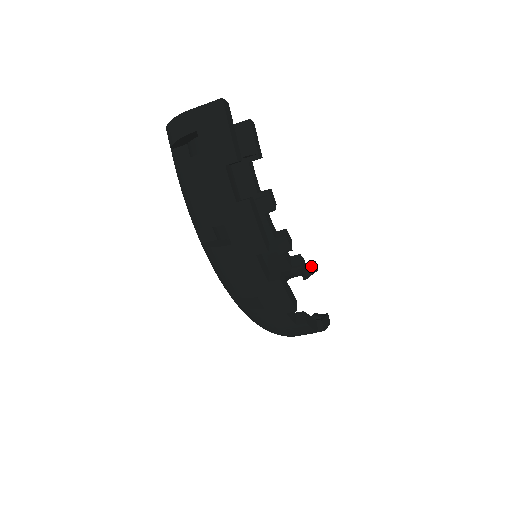
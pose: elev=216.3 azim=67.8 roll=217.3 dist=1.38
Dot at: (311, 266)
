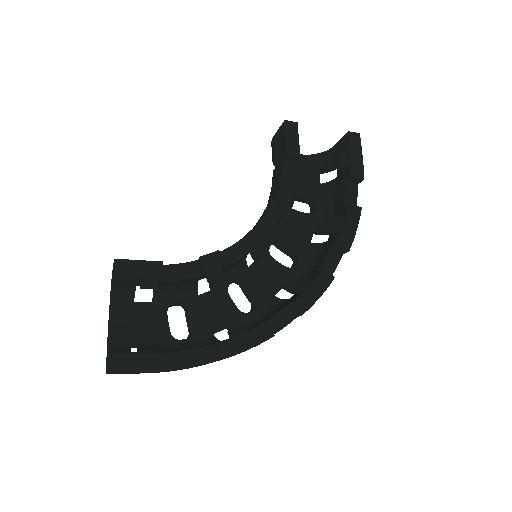
Dot at: (291, 154)
